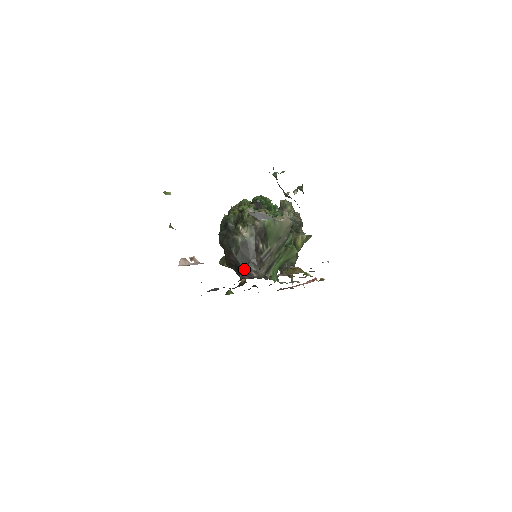
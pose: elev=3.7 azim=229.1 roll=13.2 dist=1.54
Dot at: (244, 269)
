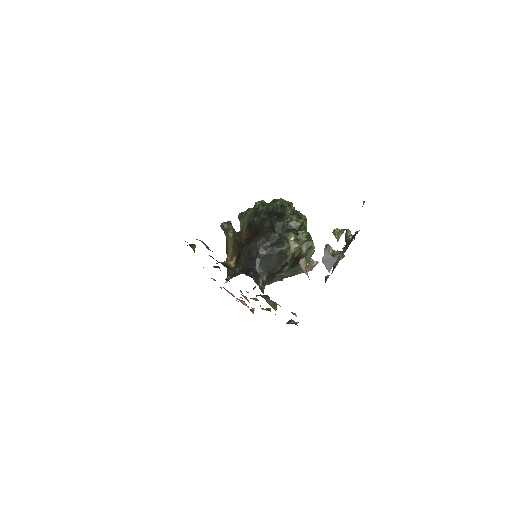
Dot at: (258, 269)
